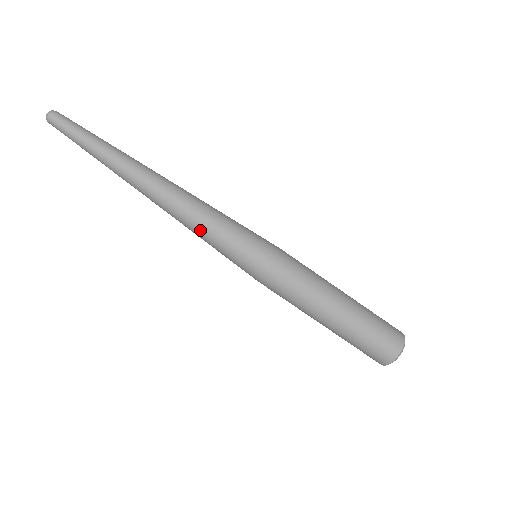
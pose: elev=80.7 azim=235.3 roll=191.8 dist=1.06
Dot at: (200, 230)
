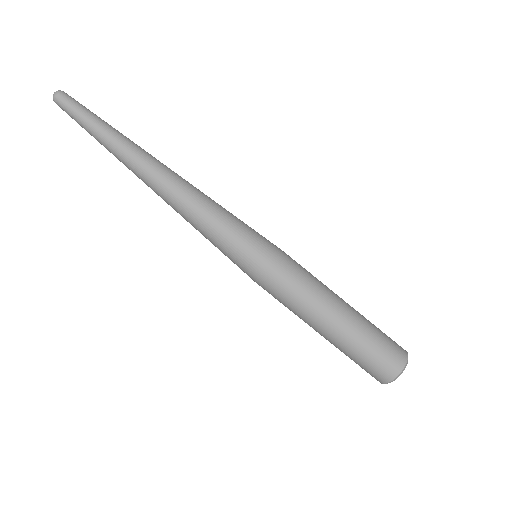
Dot at: (196, 229)
